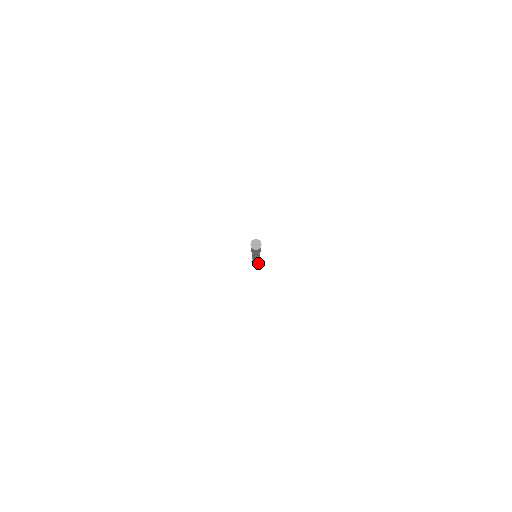
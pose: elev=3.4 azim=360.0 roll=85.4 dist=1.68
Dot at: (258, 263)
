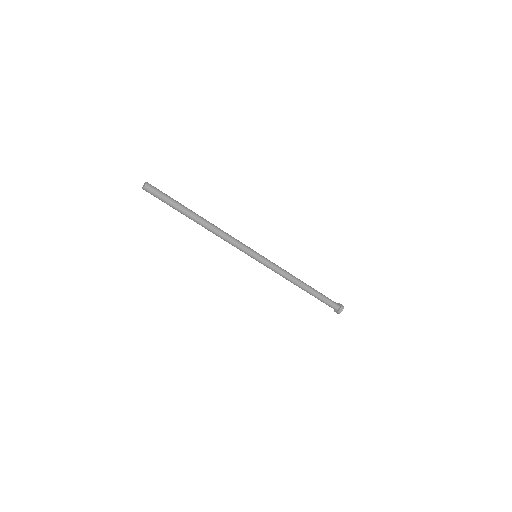
Dot at: (339, 307)
